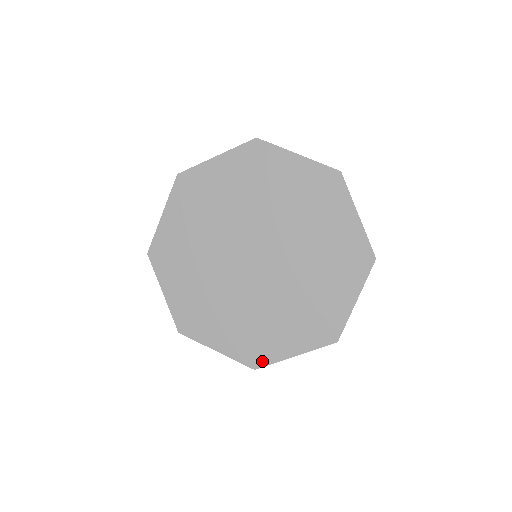
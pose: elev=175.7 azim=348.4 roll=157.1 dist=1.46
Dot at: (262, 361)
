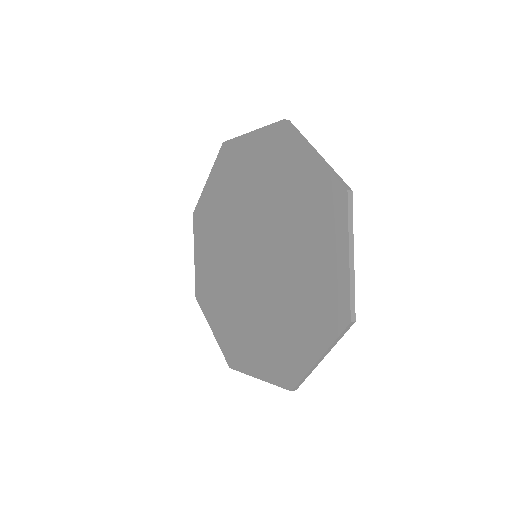
Dot at: (236, 364)
